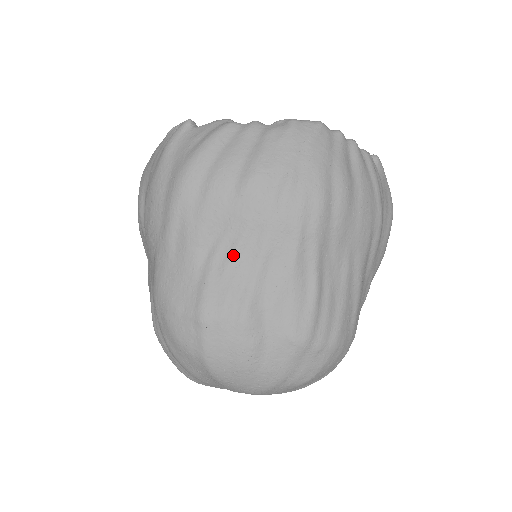
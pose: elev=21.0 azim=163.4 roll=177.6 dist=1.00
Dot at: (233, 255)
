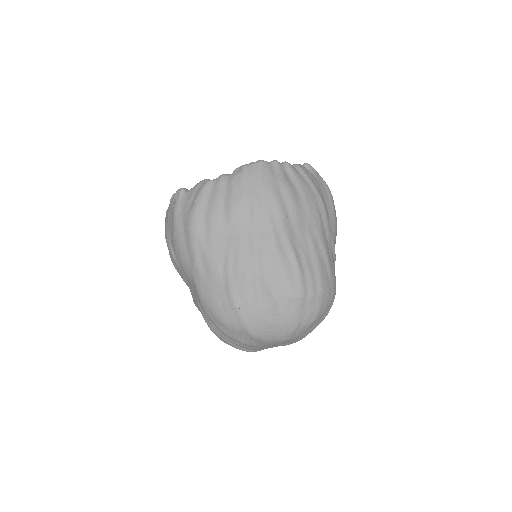
Dot at: (239, 260)
